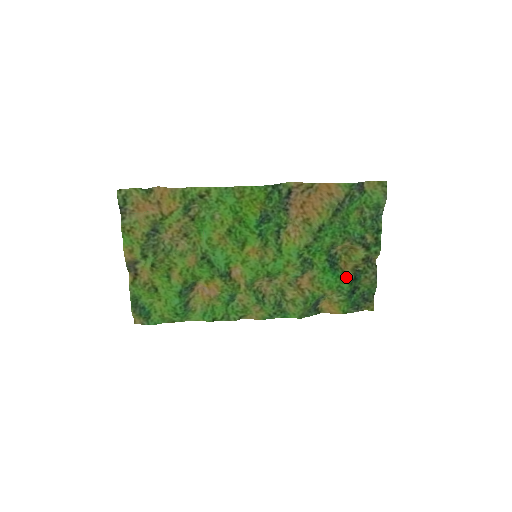
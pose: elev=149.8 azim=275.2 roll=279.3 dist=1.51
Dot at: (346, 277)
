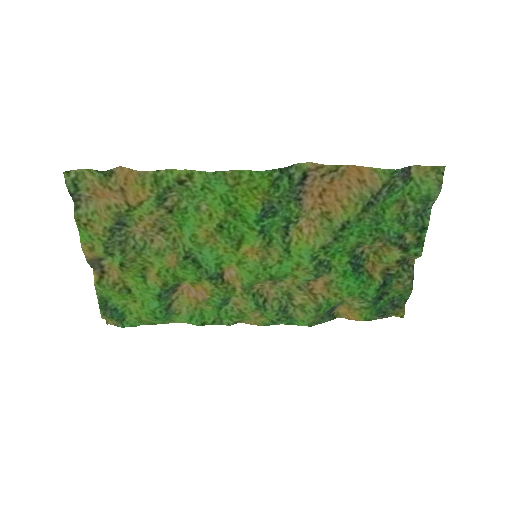
Dot at: (373, 282)
